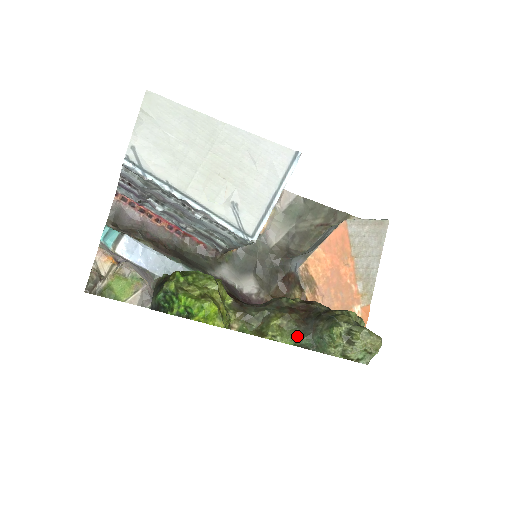
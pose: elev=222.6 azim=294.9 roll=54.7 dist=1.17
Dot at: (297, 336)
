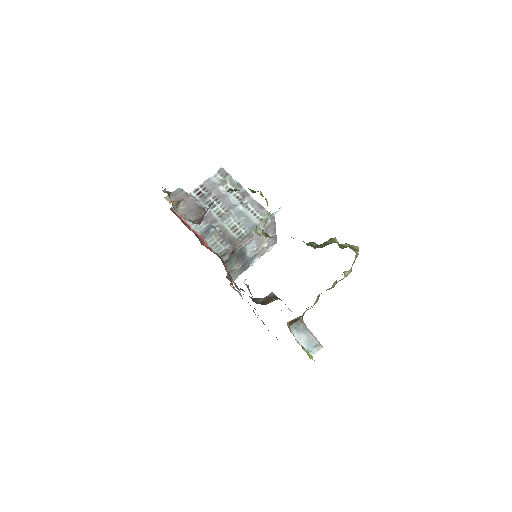
Dot at: (308, 243)
